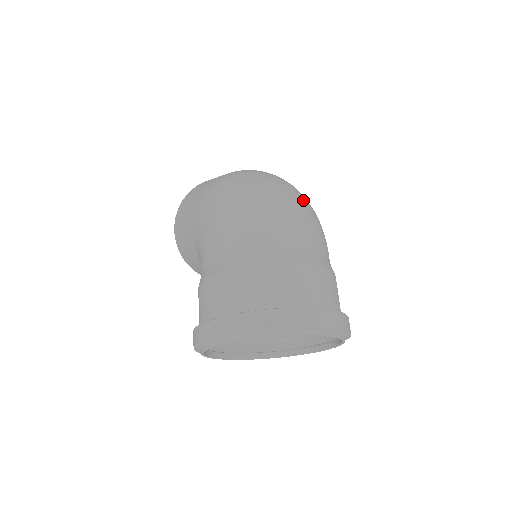
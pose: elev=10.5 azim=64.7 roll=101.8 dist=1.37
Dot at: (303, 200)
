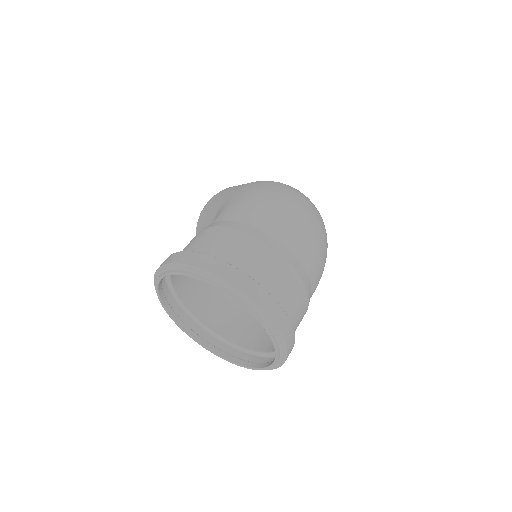
Dot at: (325, 236)
